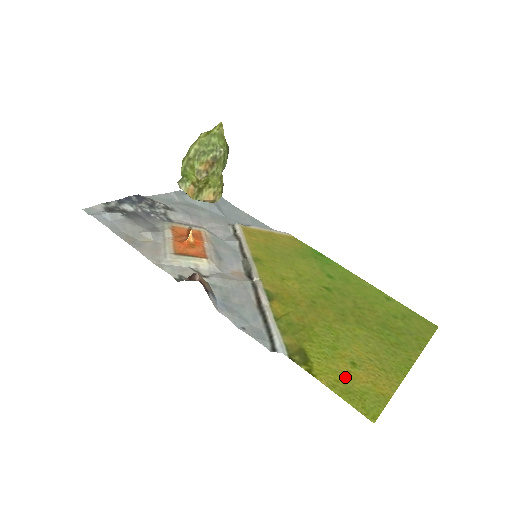
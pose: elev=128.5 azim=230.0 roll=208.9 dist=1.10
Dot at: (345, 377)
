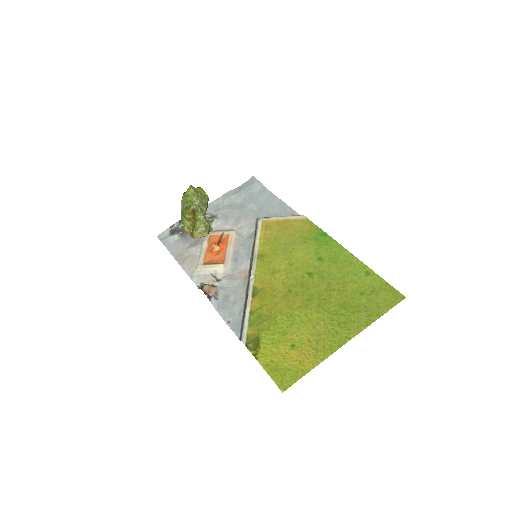
Dot at: (280, 358)
